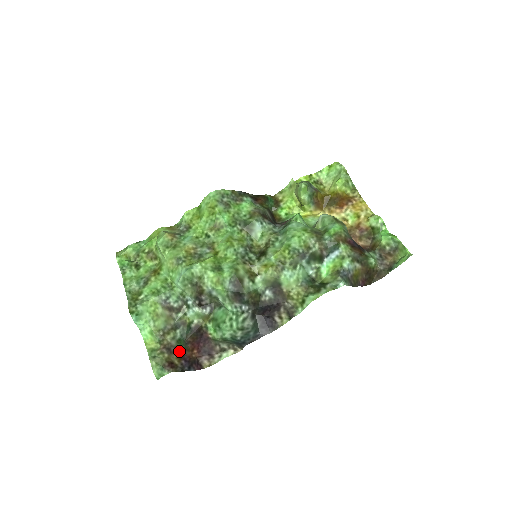
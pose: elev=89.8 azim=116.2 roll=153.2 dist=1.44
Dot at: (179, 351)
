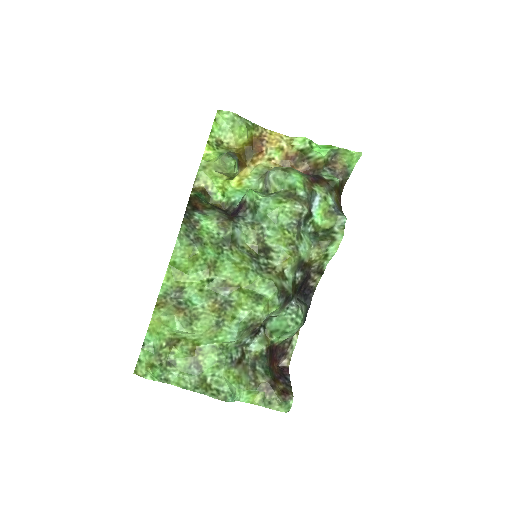
Dot at: (273, 378)
